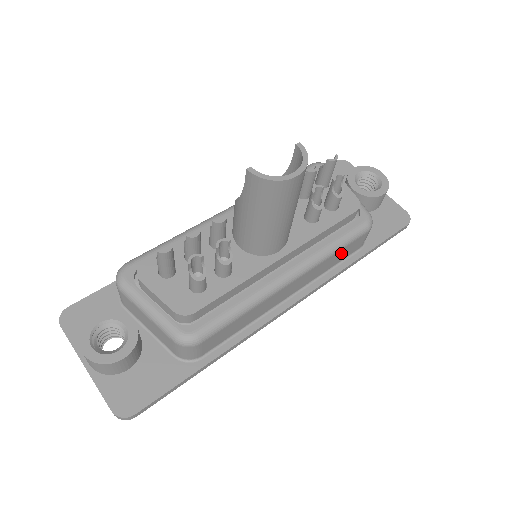
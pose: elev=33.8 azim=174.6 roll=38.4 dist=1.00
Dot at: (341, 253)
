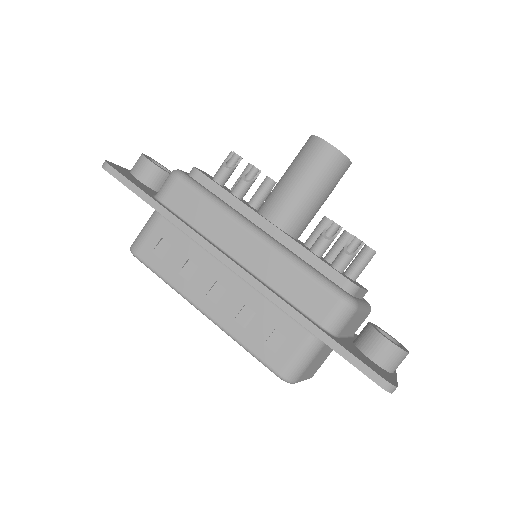
Dot at: (303, 285)
